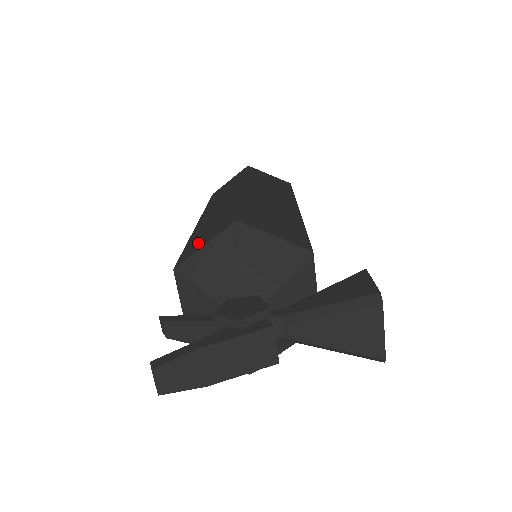
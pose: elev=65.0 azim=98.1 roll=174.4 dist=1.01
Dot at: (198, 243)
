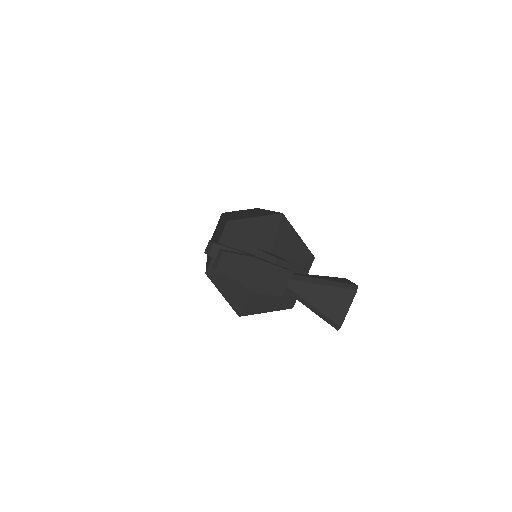
Dot at: (245, 217)
